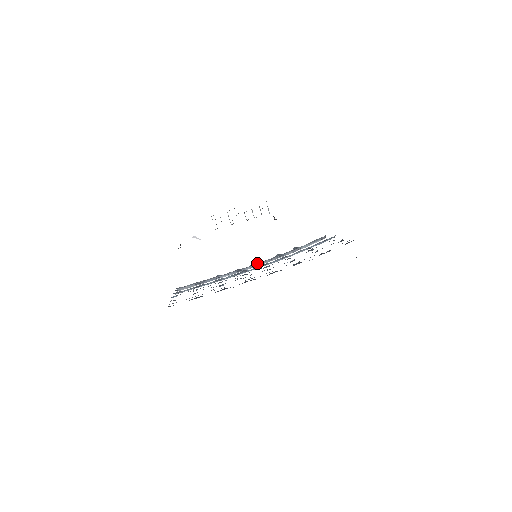
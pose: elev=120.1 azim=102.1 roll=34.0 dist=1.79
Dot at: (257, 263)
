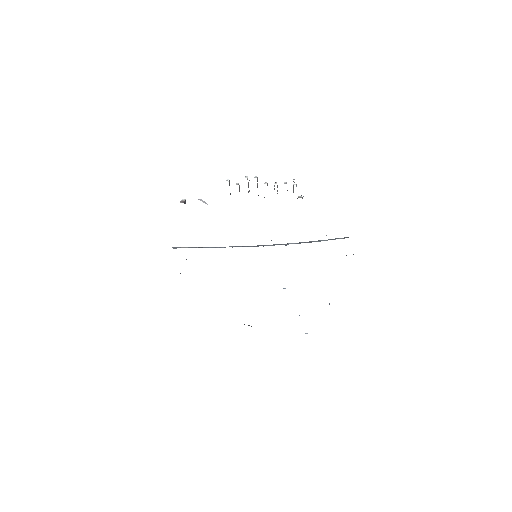
Dot at: (263, 245)
